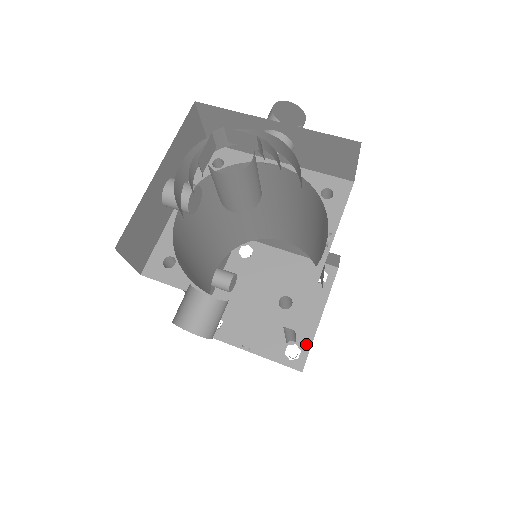
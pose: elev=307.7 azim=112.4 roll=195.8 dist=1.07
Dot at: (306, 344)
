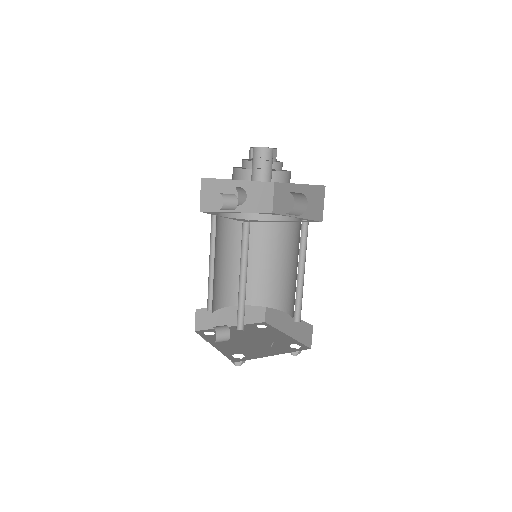
Dot at: (296, 342)
